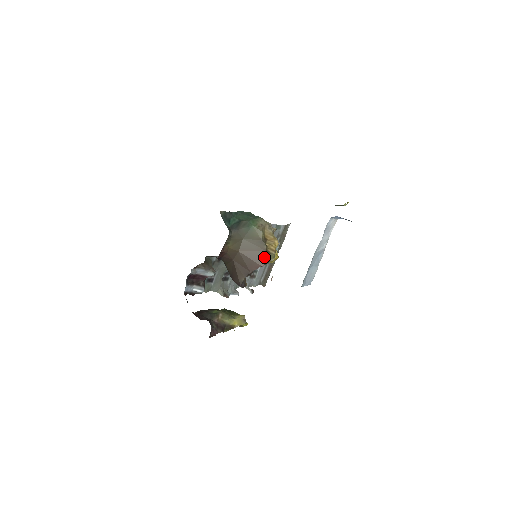
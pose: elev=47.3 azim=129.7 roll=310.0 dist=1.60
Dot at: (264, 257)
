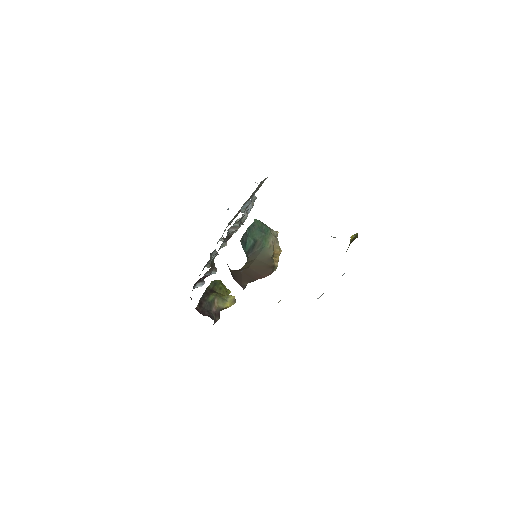
Dot at: (270, 271)
